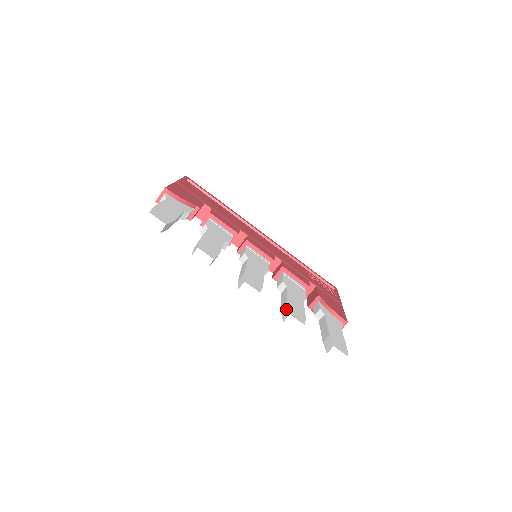
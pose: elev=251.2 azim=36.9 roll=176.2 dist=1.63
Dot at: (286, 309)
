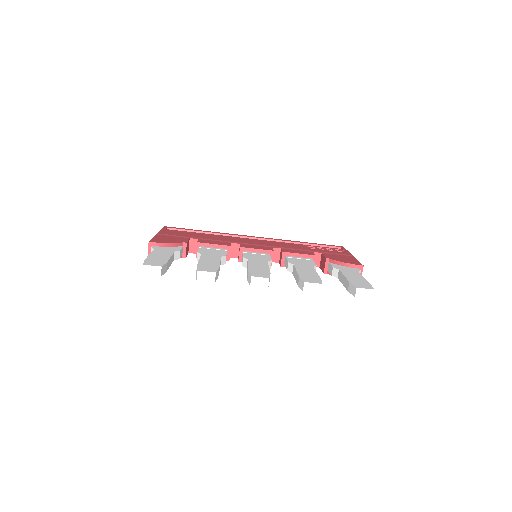
Dot at: (300, 280)
